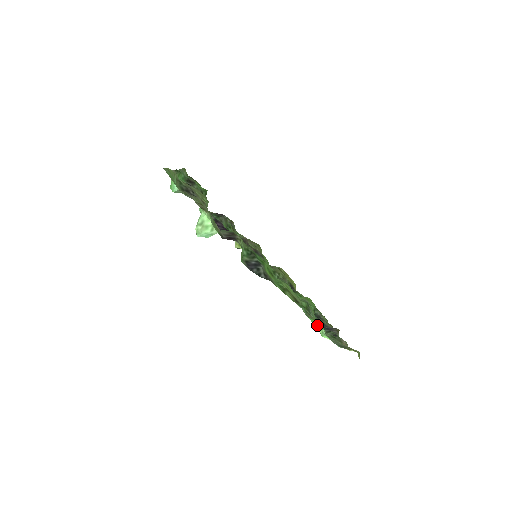
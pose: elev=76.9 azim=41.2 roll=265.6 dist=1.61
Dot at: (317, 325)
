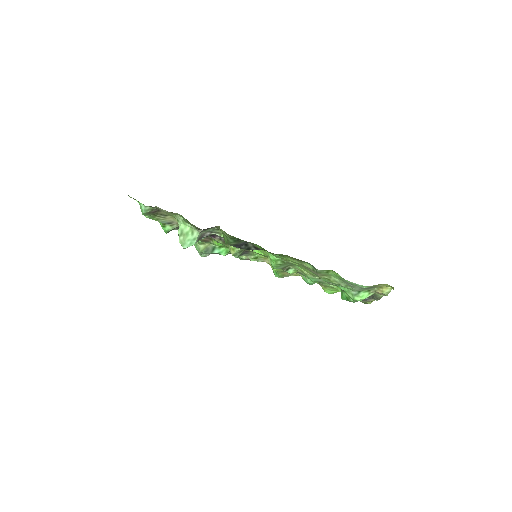
Dot at: (347, 296)
